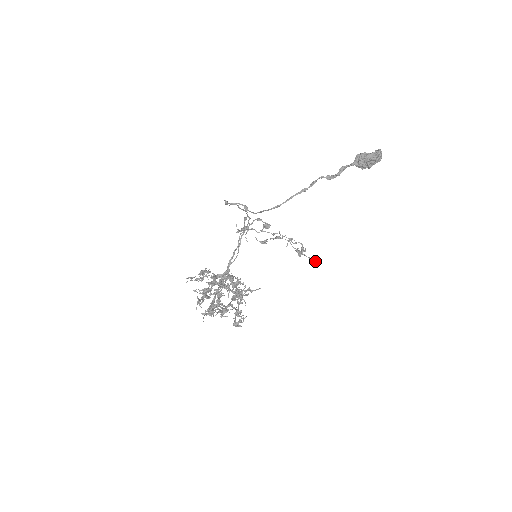
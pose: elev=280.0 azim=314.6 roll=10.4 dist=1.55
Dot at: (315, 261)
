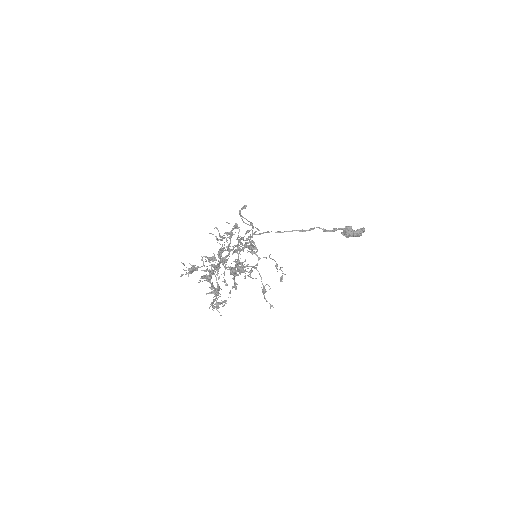
Dot at: (272, 305)
